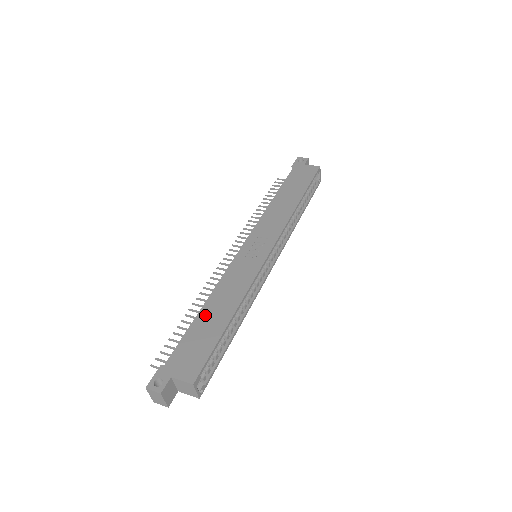
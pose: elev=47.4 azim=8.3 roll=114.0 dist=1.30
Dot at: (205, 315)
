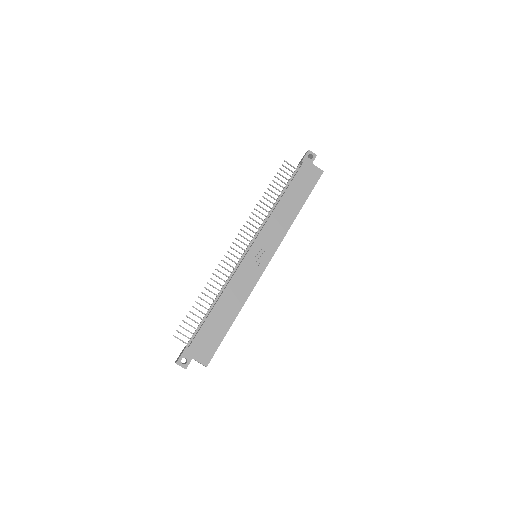
Dot at: (217, 312)
